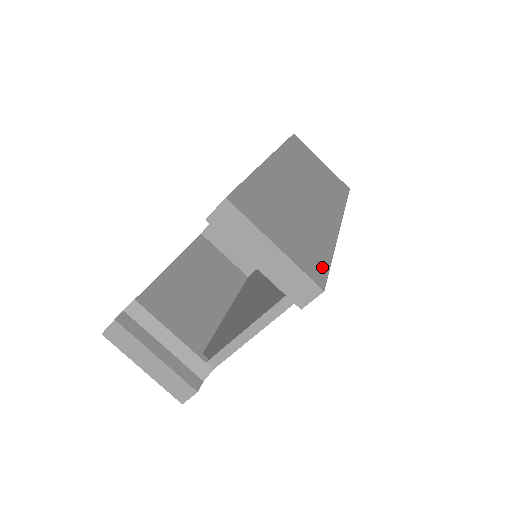
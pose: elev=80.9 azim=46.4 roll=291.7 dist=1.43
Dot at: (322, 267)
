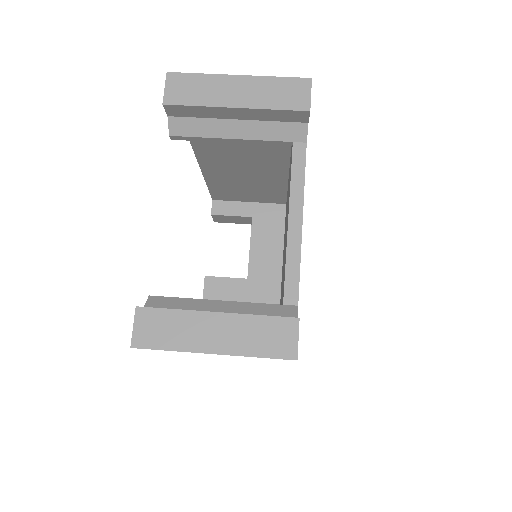
Dot at: occluded
